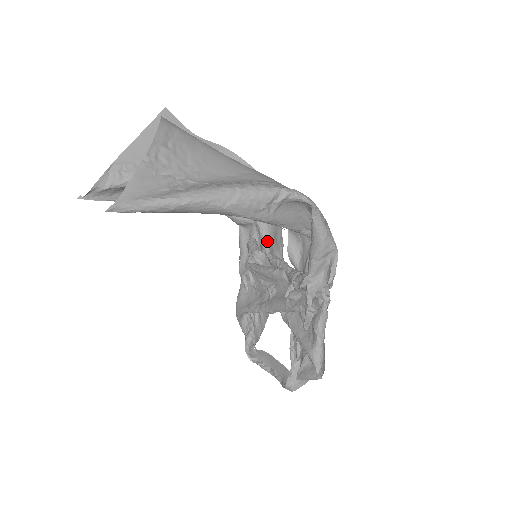
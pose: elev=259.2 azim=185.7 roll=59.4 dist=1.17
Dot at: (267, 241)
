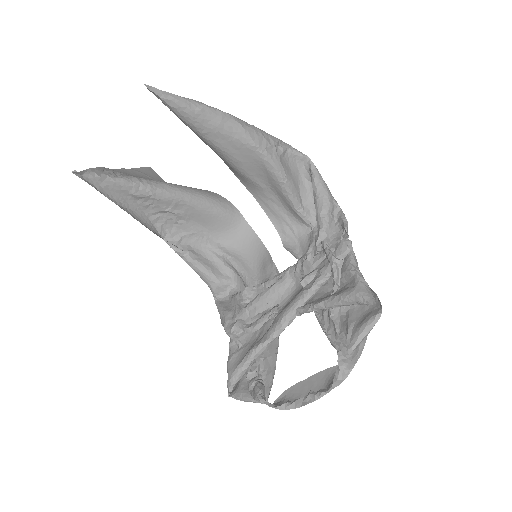
Dot at: (255, 282)
